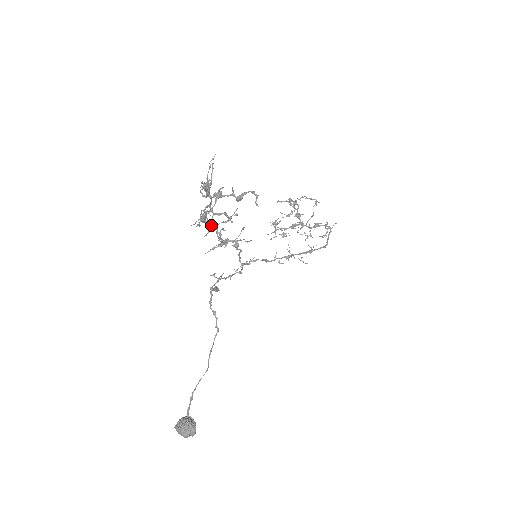
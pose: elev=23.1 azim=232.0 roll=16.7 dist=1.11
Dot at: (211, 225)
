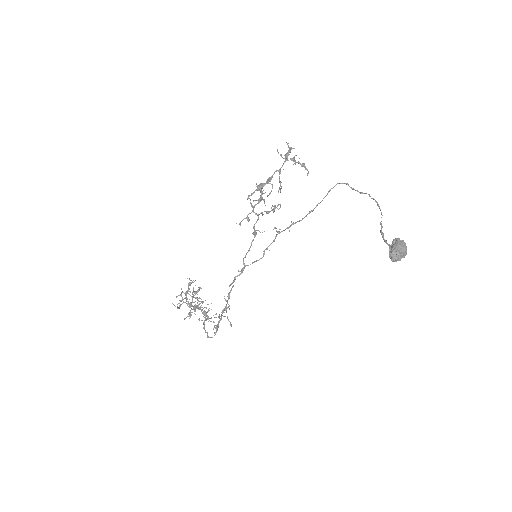
Dot at: (260, 197)
